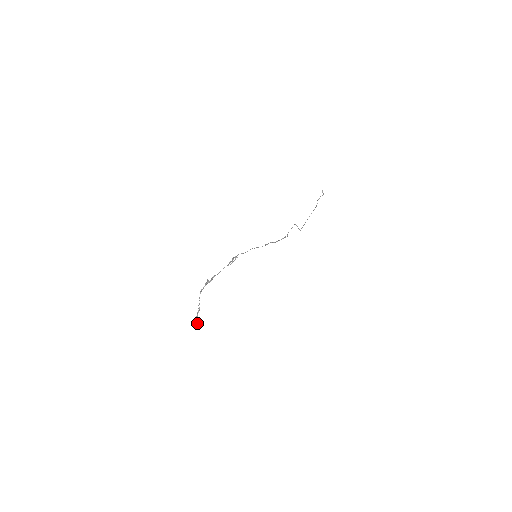
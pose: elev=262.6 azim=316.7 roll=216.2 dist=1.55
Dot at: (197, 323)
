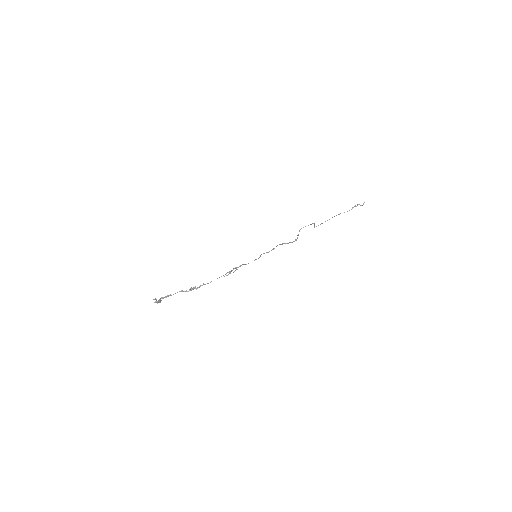
Dot at: (157, 302)
